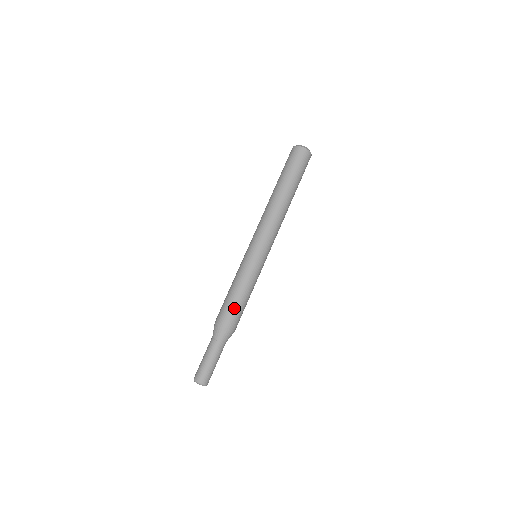
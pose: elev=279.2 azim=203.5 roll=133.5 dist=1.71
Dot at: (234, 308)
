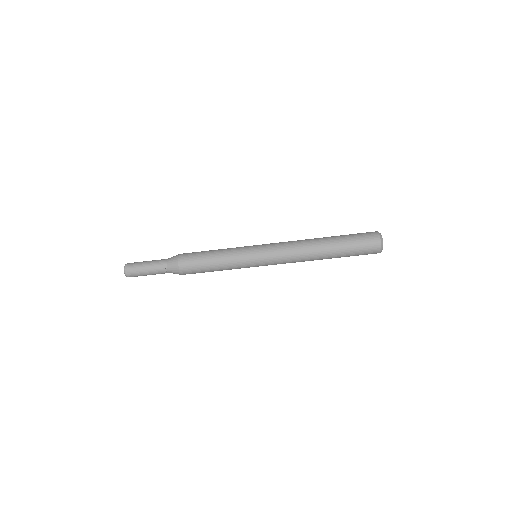
Dot at: (198, 261)
